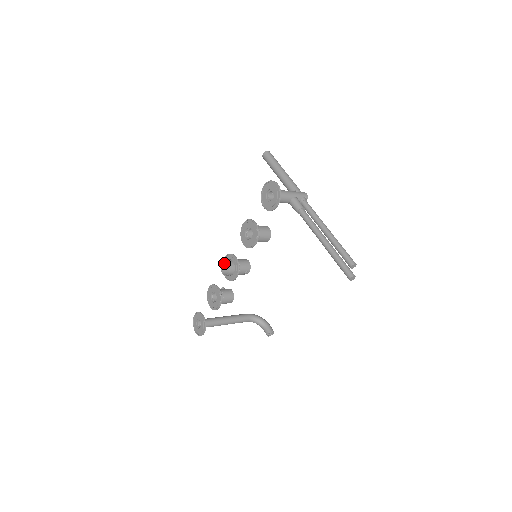
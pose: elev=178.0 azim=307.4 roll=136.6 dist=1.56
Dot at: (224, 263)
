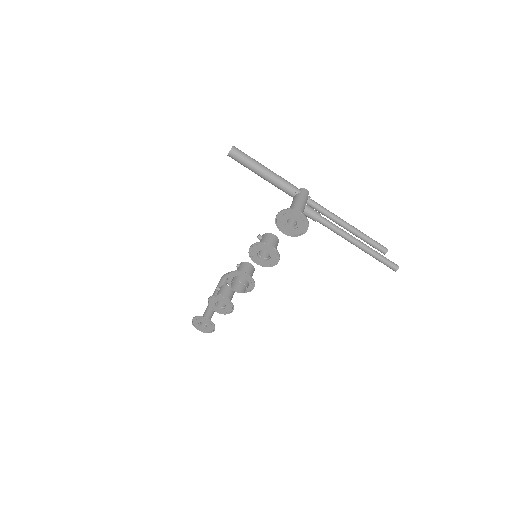
Dot at: (231, 281)
